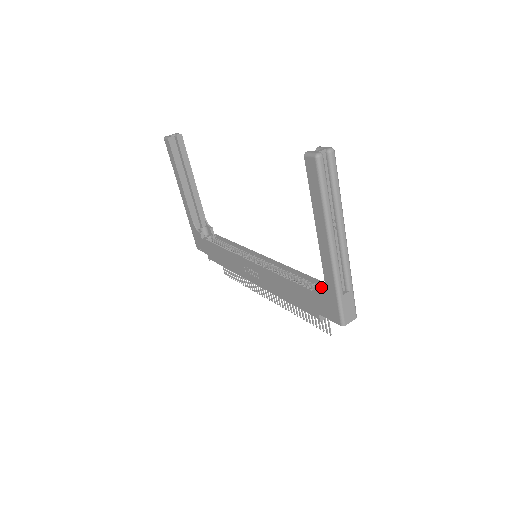
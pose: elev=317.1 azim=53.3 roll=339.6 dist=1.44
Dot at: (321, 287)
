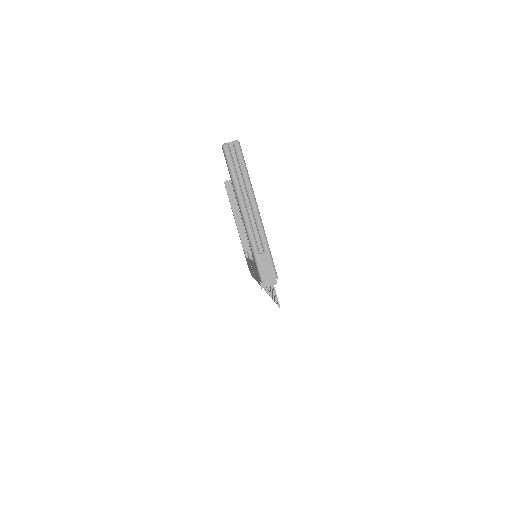
Dot at: occluded
